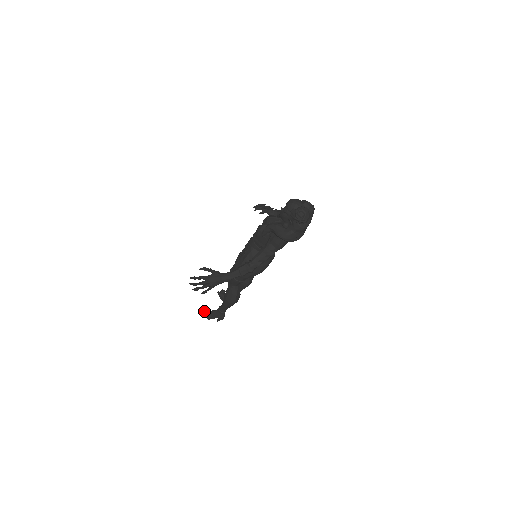
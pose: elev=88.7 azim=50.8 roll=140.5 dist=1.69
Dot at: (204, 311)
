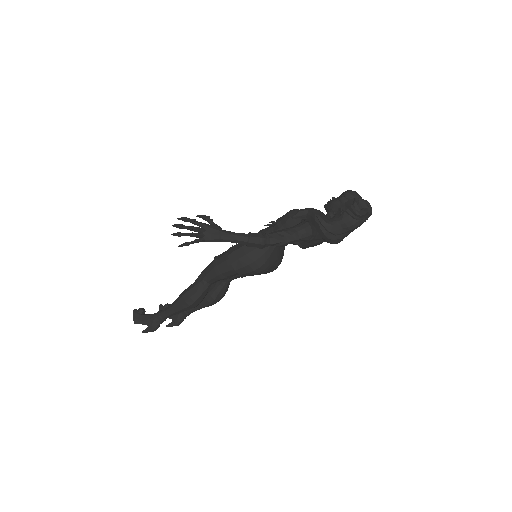
Dot at: (135, 310)
